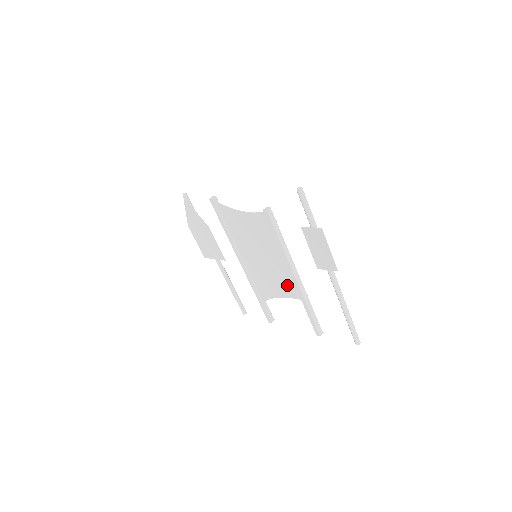
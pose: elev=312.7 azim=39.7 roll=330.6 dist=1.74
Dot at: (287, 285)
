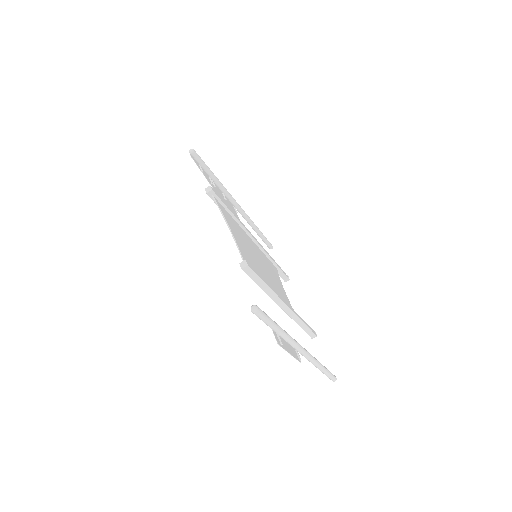
Dot at: (282, 296)
